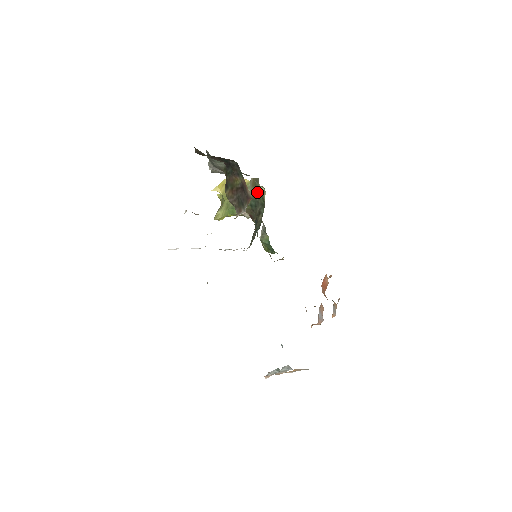
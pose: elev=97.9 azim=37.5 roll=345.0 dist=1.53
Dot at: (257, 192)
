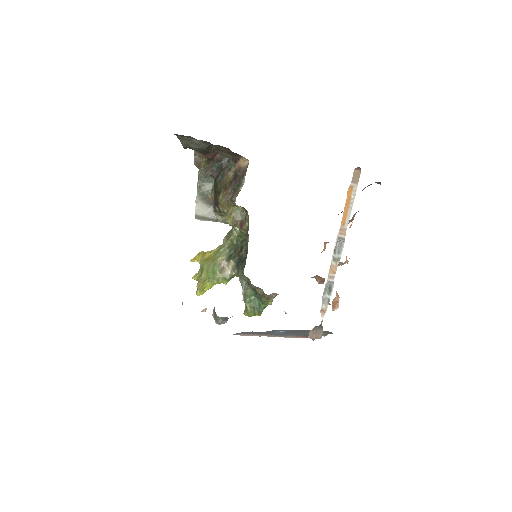
Dot at: (233, 239)
